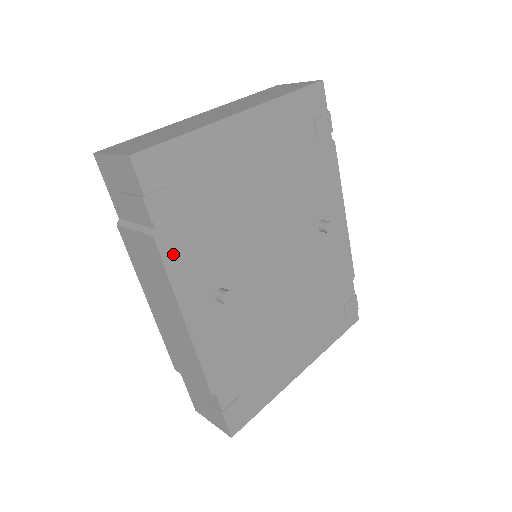
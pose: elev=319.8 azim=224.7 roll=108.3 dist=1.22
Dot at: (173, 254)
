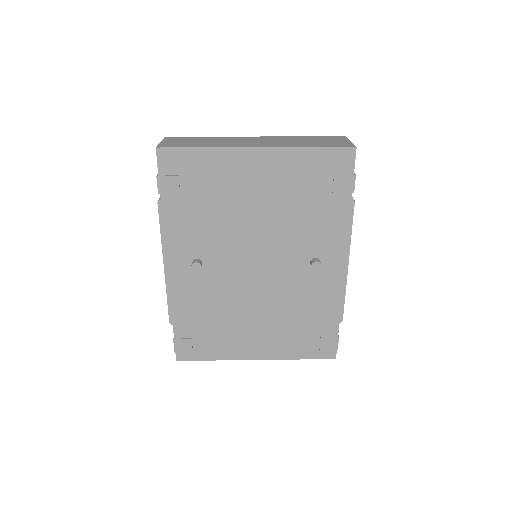
Dot at: (168, 219)
